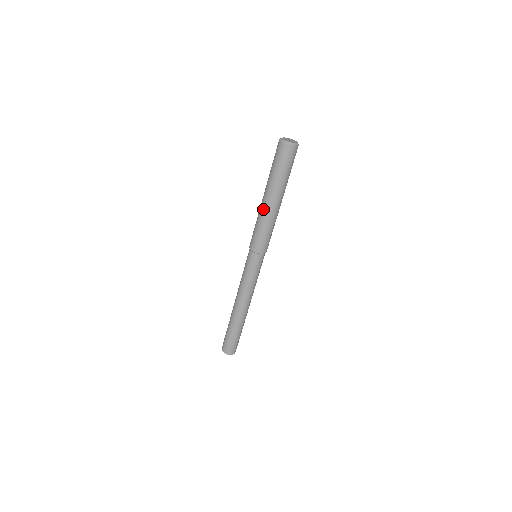
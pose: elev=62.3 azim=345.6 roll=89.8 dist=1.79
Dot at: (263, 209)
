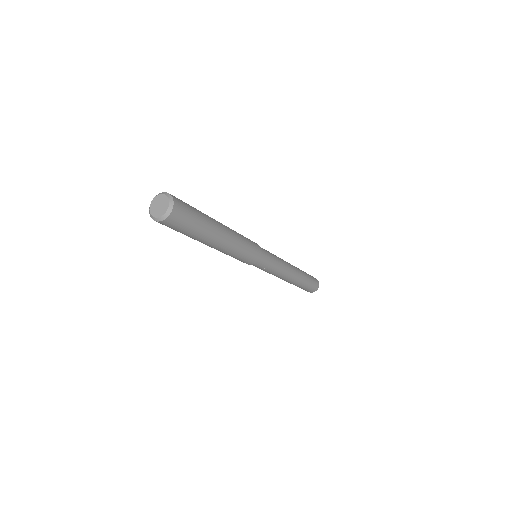
Dot at: occluded
